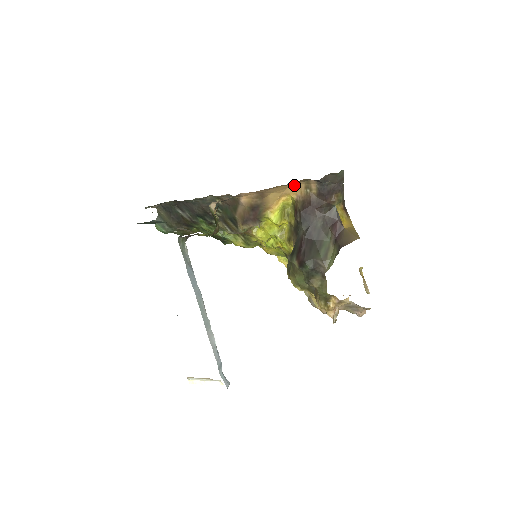
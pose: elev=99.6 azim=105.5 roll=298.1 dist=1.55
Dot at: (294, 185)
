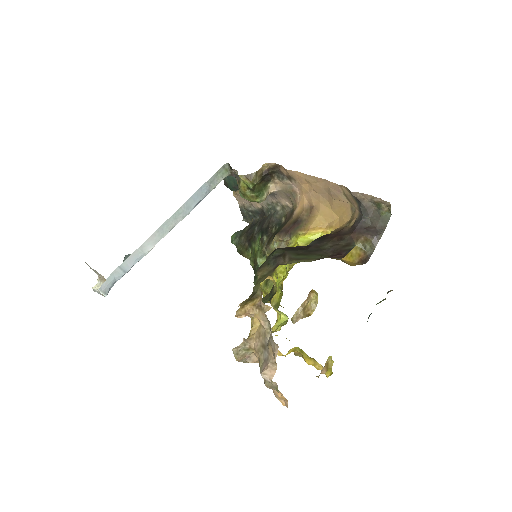
Dot at: (342, 219)
